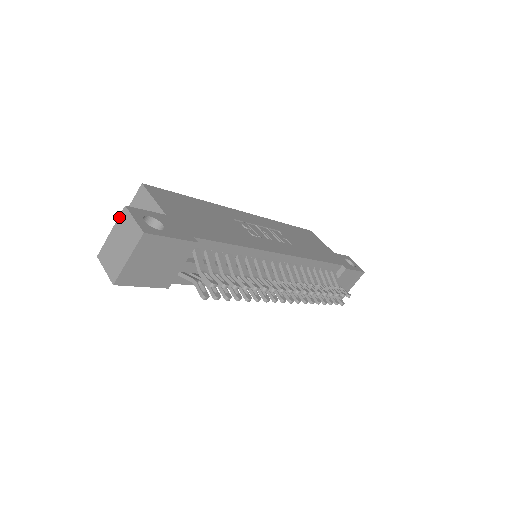
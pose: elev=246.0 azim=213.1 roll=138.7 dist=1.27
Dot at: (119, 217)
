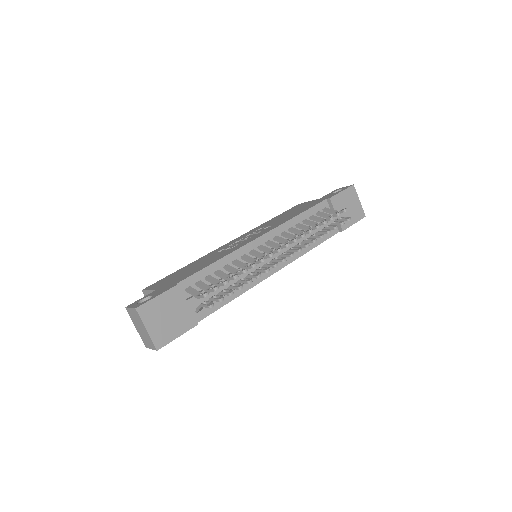
Dot at: occluded
